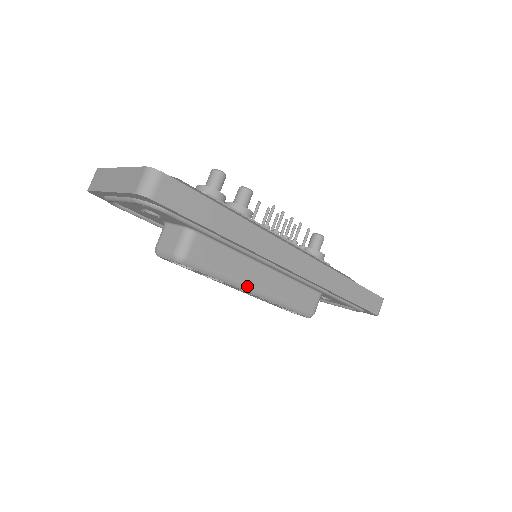
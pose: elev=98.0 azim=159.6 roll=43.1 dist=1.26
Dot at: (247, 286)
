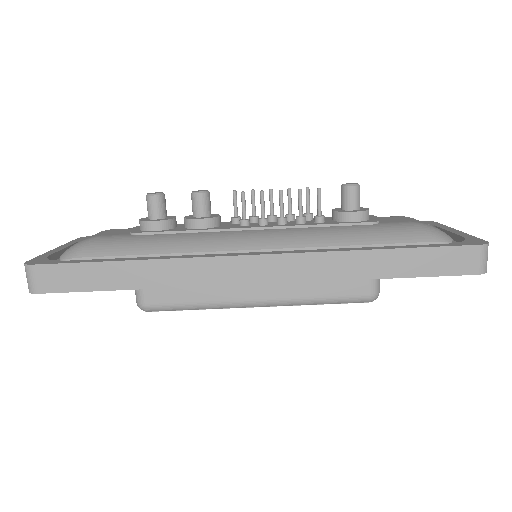
Dot at: (240, 303)
